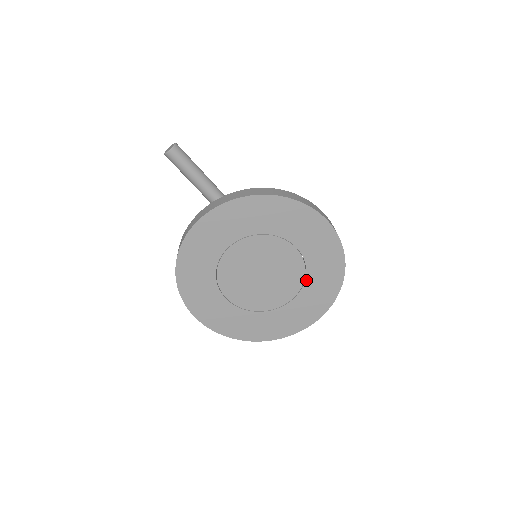
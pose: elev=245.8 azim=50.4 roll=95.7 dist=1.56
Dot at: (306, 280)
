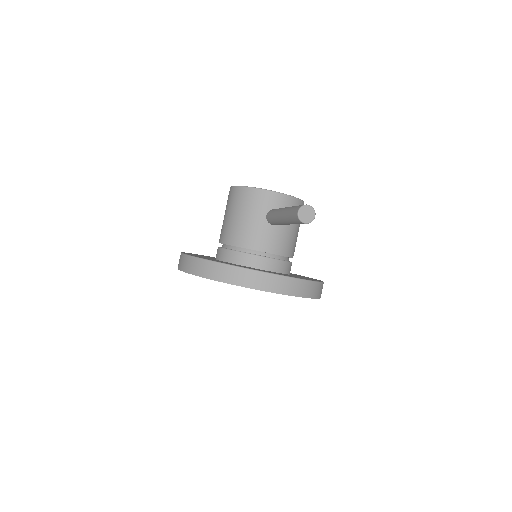
Dot at: occluded
